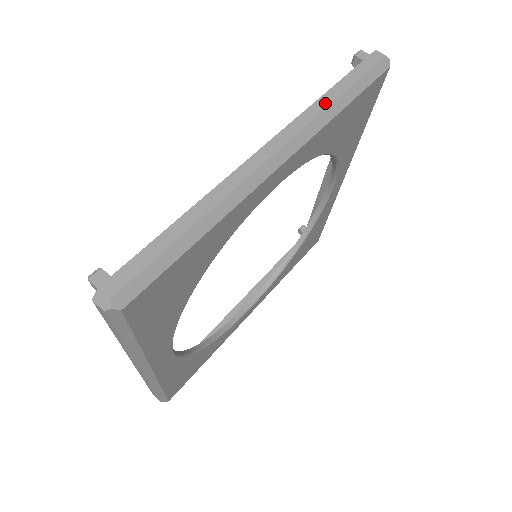
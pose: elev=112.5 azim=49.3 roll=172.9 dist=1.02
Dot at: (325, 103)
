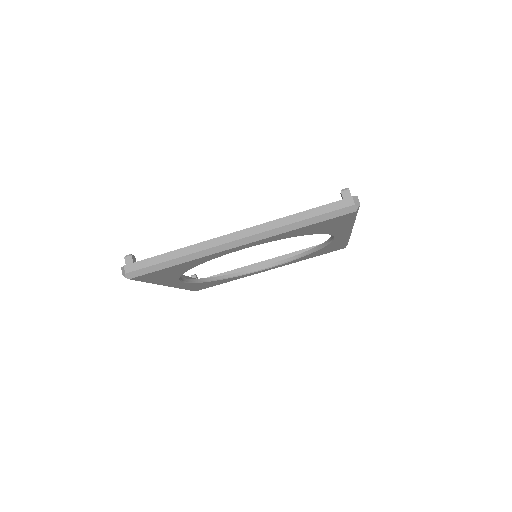
Dot at: (287, 221)
